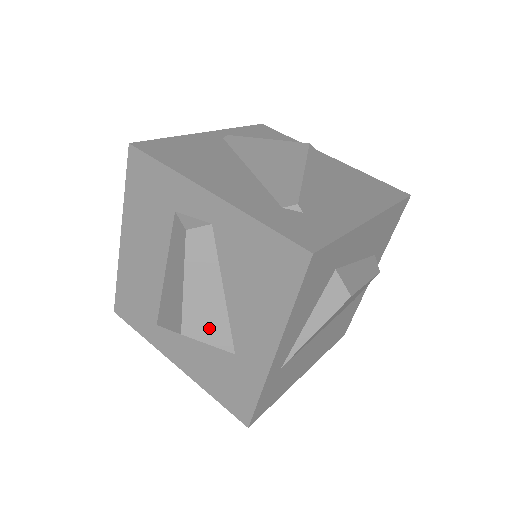
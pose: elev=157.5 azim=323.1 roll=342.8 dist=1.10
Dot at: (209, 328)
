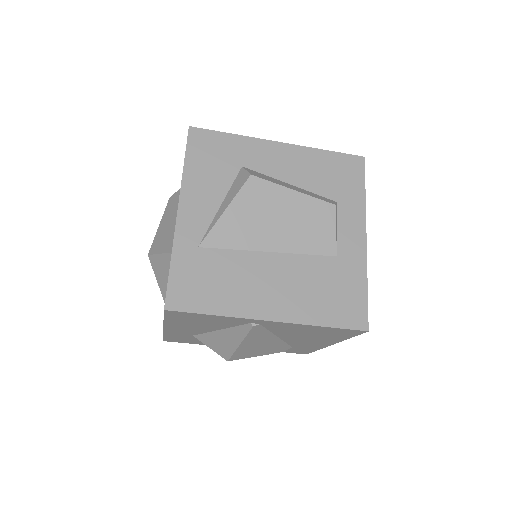
Dot at: (163, 243)
